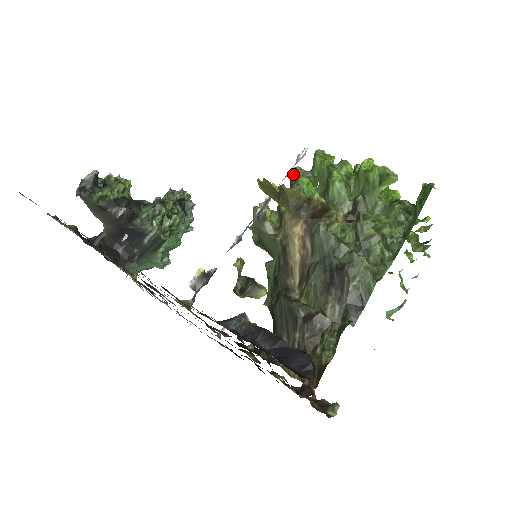
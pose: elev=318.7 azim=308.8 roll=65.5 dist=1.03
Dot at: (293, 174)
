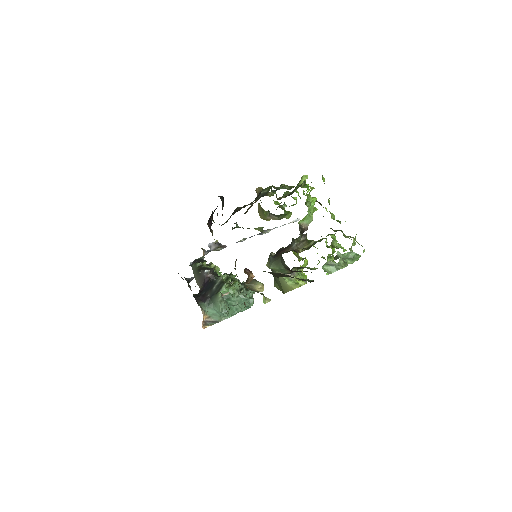
Dot at: (276, 209)
